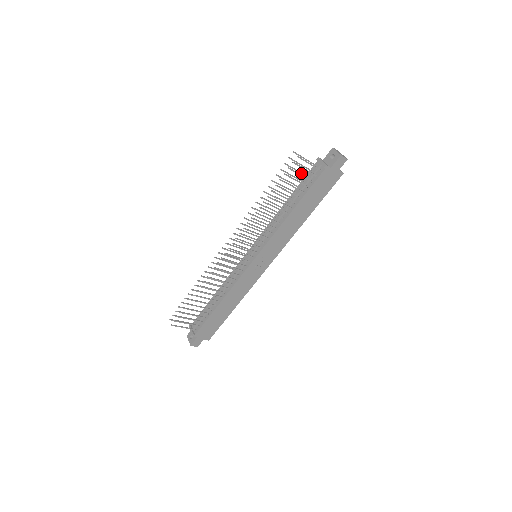
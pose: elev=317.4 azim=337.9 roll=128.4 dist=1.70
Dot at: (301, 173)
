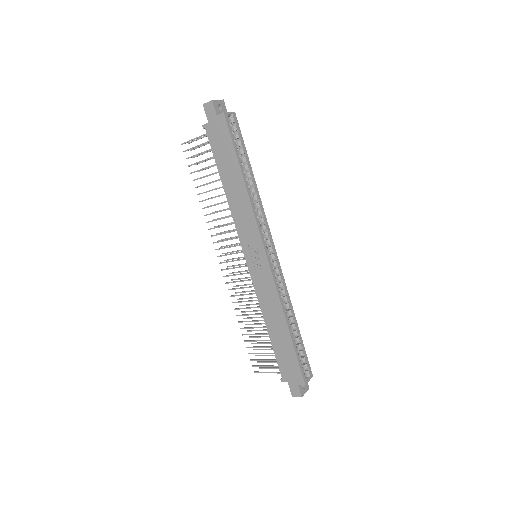
Dot at: occluded
